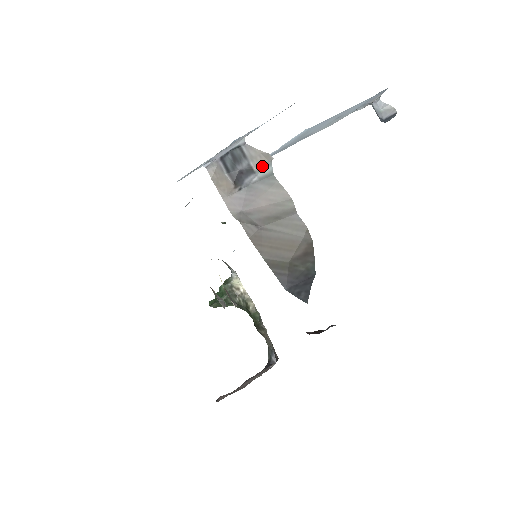
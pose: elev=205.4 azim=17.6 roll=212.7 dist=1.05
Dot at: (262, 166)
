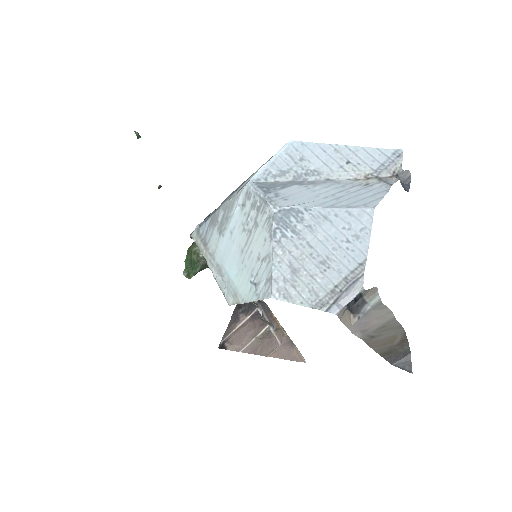
Dot at: (372, 297)
